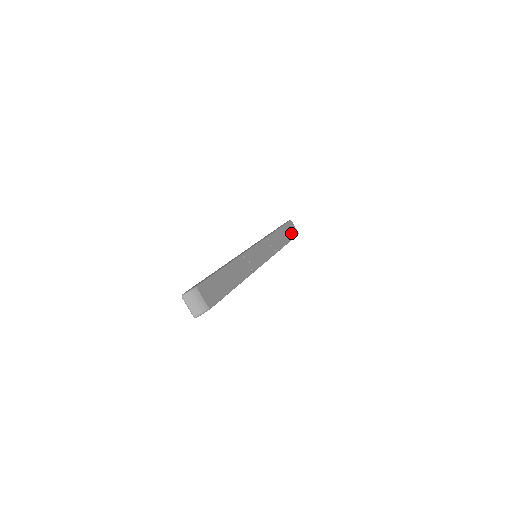
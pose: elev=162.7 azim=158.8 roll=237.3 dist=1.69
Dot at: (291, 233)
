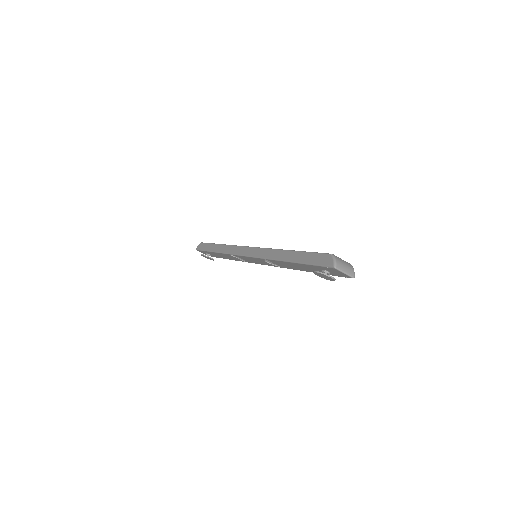
Dot at: occluded
